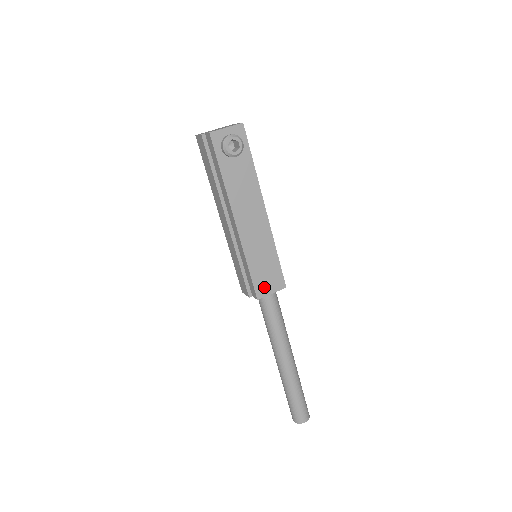
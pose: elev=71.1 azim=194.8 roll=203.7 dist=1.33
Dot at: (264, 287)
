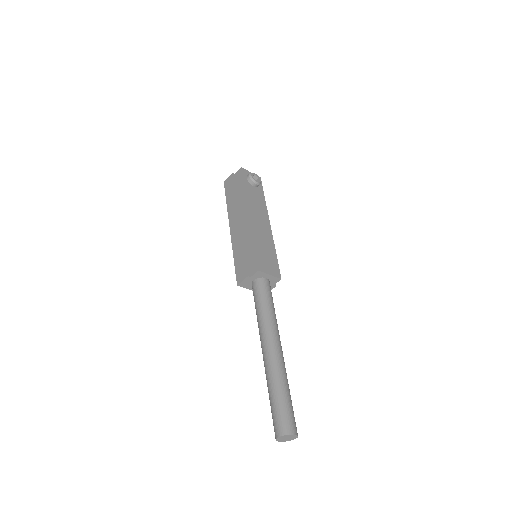
Dot at: (264, 266)
